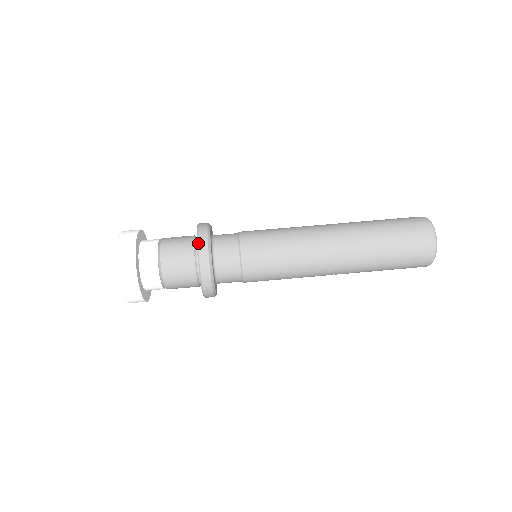
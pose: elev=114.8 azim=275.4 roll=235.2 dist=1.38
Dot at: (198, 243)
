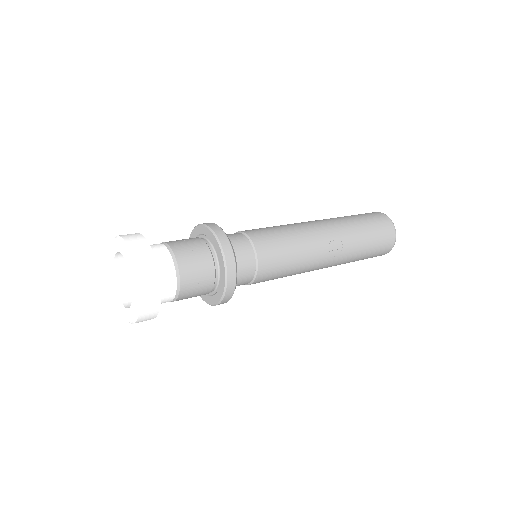
Dot at: (193, 229)
